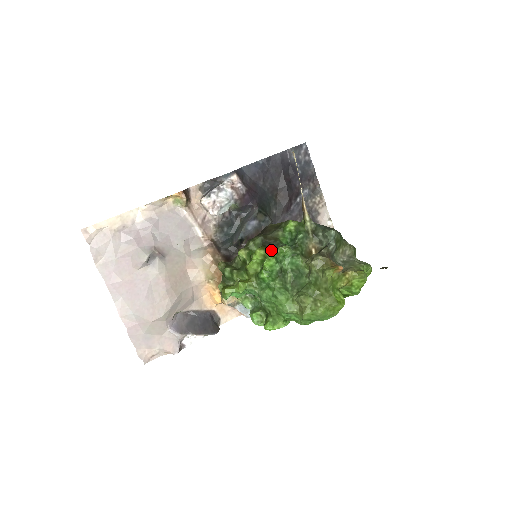
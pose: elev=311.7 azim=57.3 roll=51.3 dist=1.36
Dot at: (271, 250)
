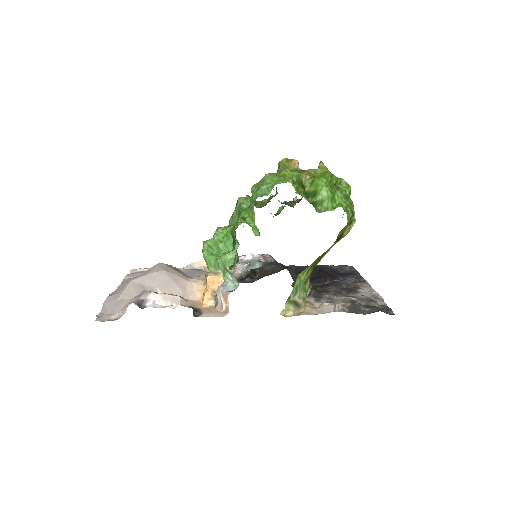
Dot at: occluded
